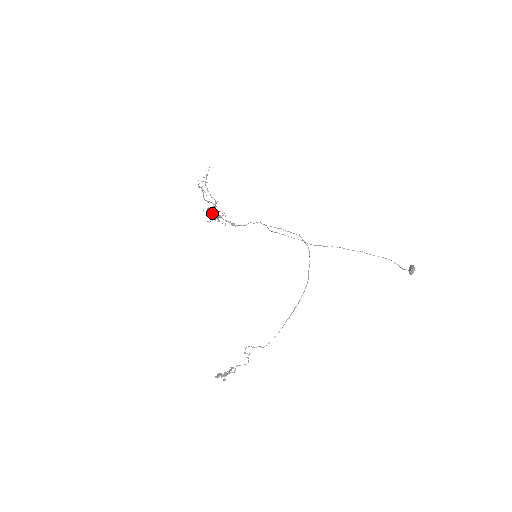
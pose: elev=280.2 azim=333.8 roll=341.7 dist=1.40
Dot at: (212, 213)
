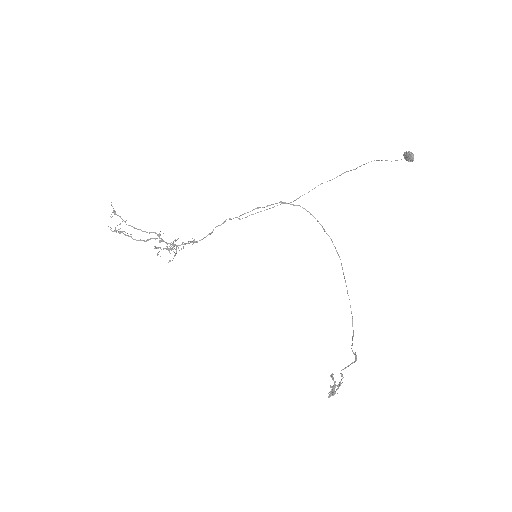
Dot at: occluded
